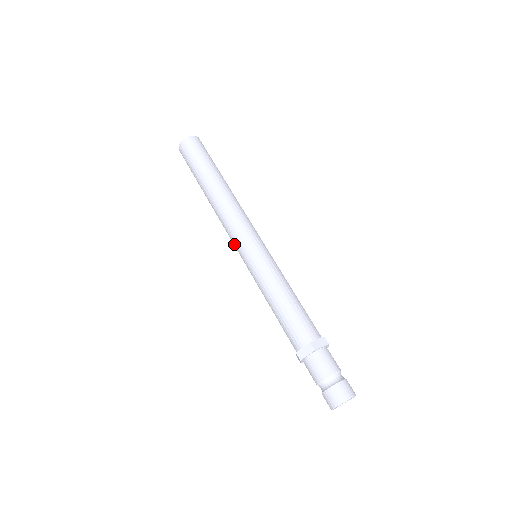
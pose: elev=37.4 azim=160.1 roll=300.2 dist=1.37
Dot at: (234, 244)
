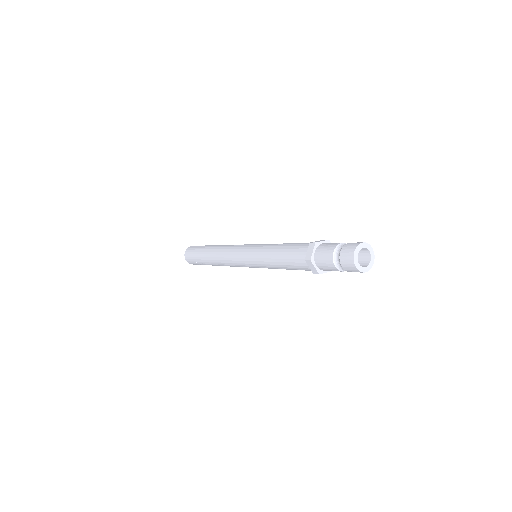
Dot at: (237, 261)
